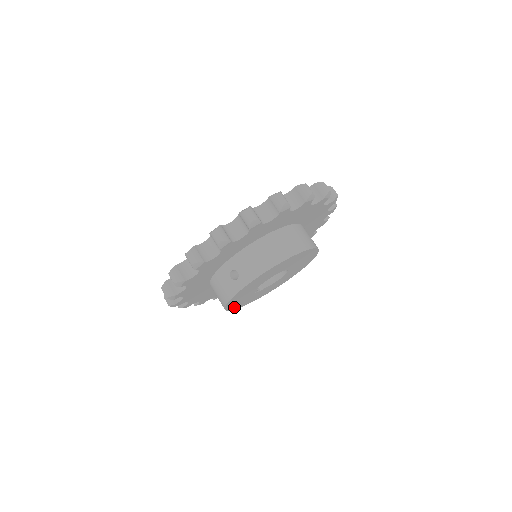
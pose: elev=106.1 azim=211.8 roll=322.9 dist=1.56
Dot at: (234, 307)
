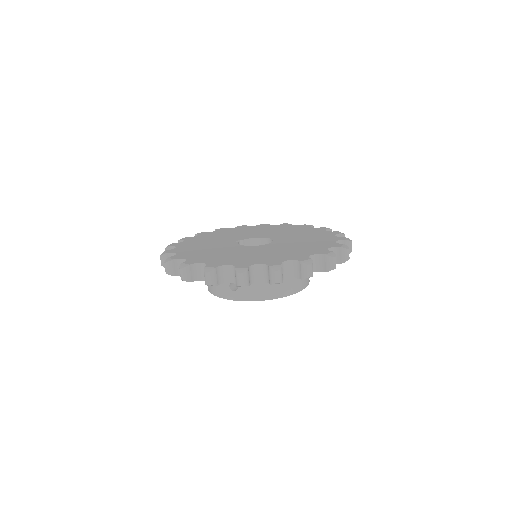
Dot at: occluded
